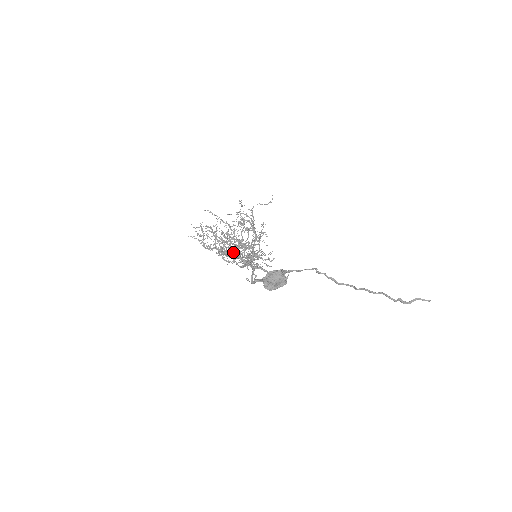
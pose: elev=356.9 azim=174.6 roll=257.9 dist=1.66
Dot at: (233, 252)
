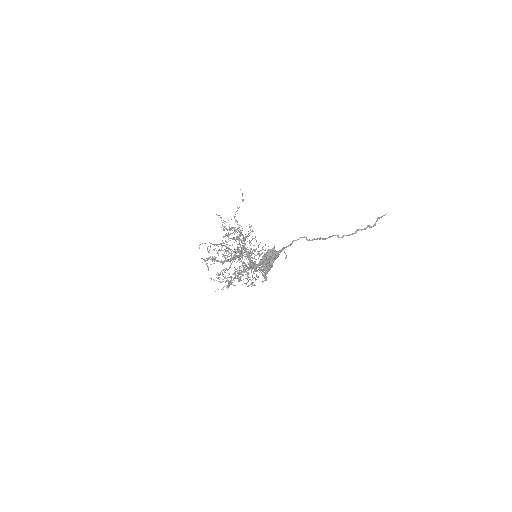
Dot at: (245, 270)
